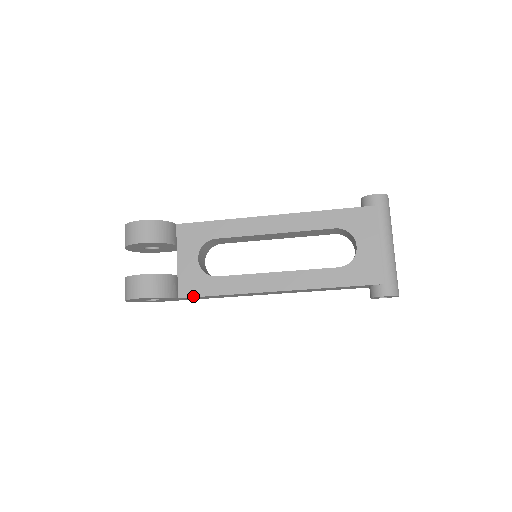
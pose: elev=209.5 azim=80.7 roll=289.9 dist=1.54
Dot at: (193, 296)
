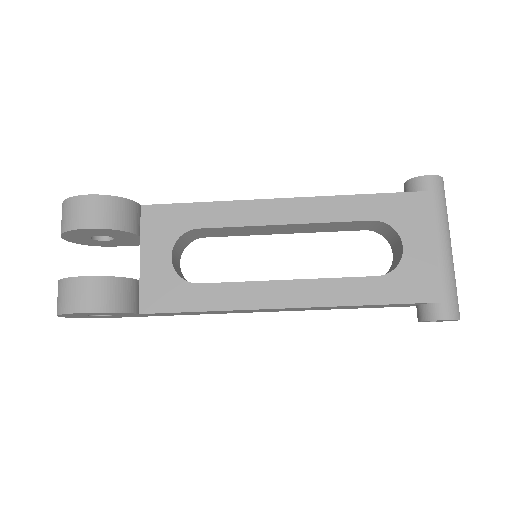
Dot at: (162, 311)
